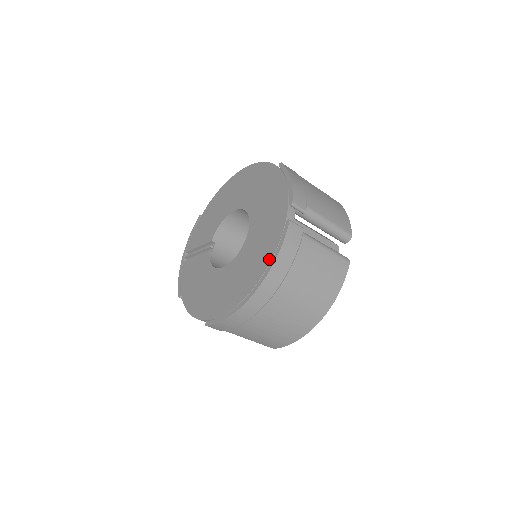
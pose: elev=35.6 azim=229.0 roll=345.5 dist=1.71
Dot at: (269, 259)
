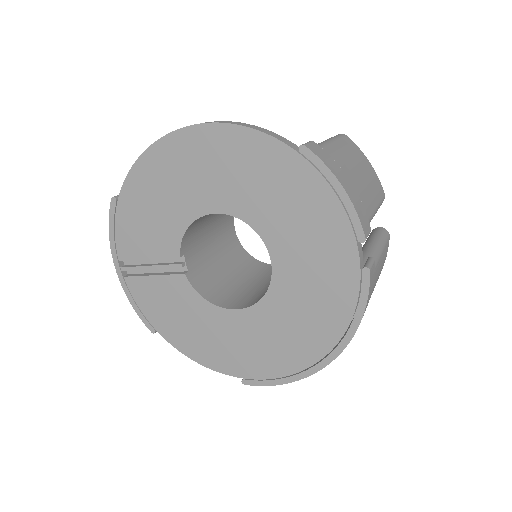
Dot at: (345, 322)
